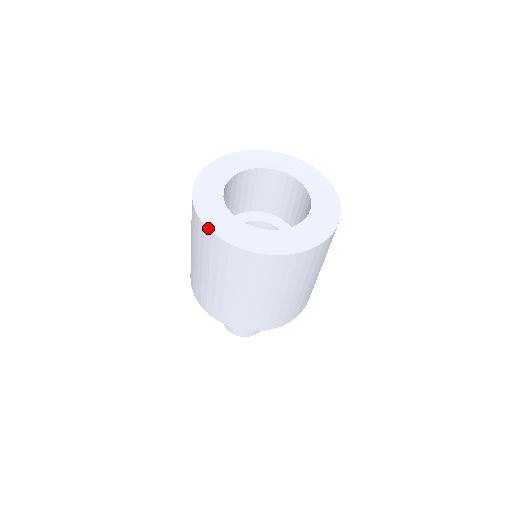
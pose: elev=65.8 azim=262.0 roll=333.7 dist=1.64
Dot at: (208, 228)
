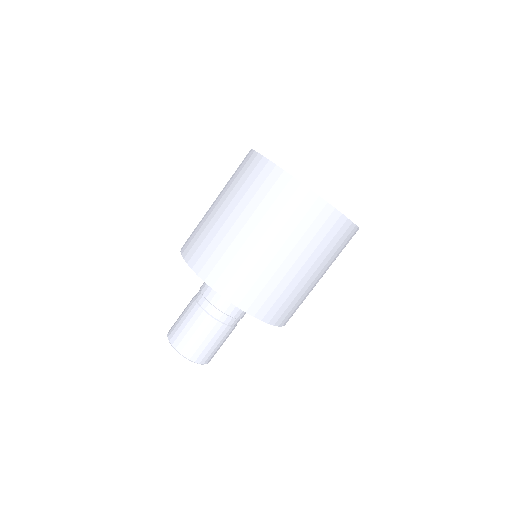
Dot at: (254, 150)
